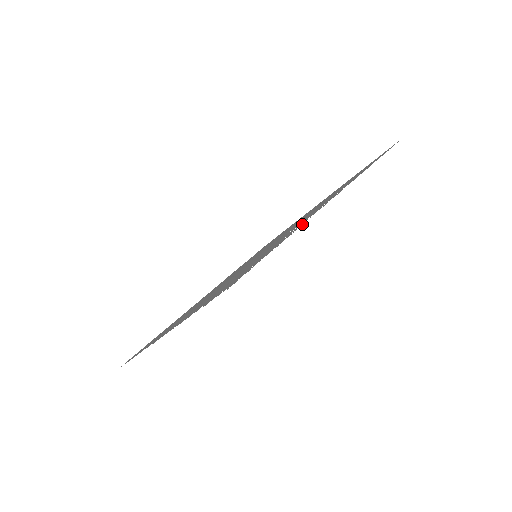
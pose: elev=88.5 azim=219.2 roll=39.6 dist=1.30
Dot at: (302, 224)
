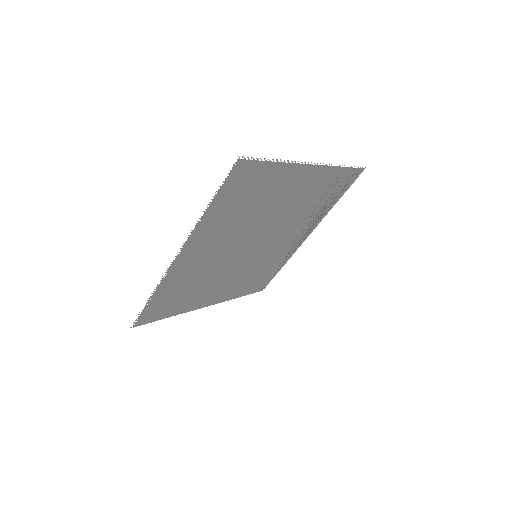
Dot at: (289, 163)
